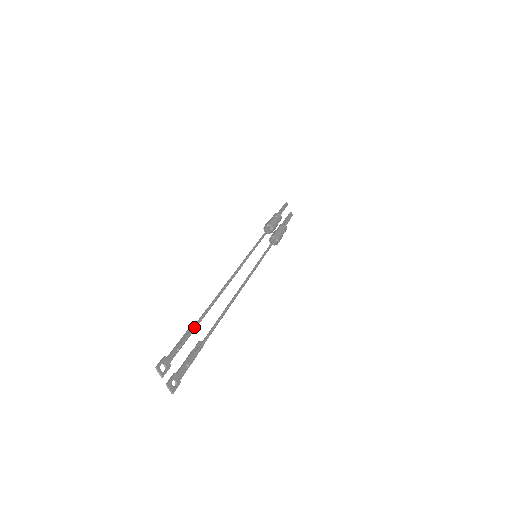
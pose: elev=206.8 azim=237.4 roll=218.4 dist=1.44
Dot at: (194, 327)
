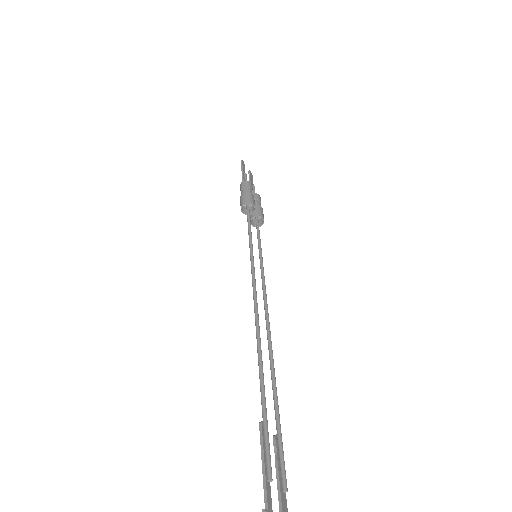
Dot at: (266, 425)
